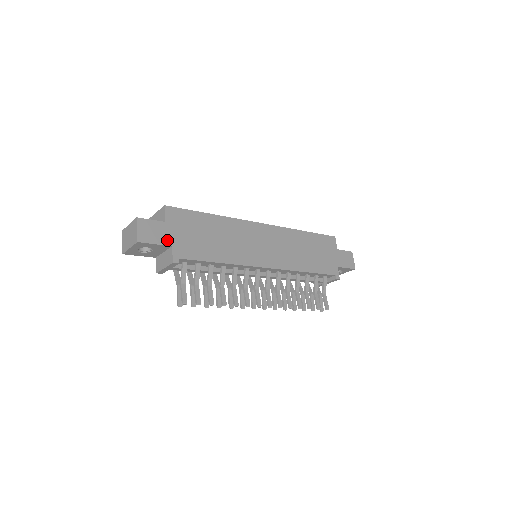
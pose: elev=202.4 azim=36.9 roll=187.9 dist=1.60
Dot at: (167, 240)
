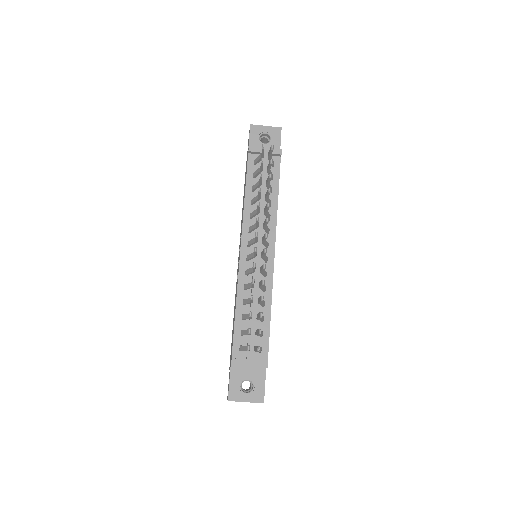
Dot at: occluded
